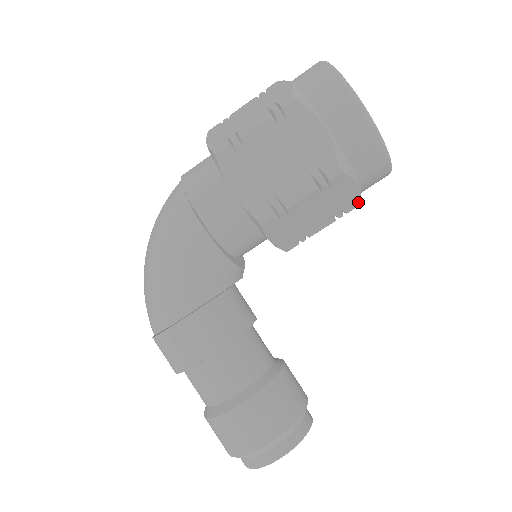
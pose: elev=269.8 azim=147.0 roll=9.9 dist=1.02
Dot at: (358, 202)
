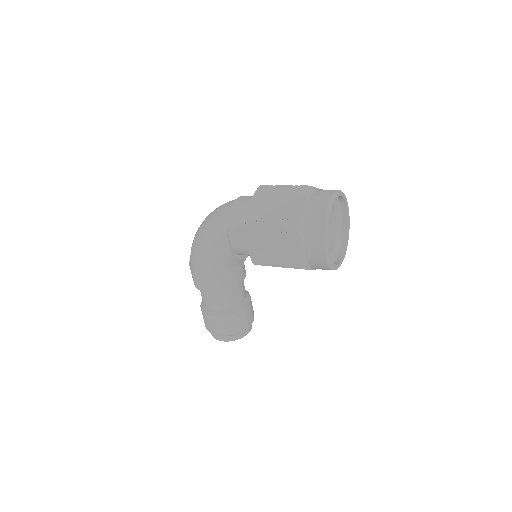
Dot at: occluded
